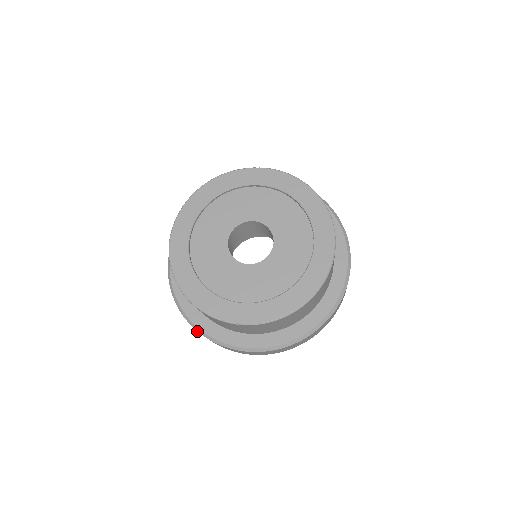
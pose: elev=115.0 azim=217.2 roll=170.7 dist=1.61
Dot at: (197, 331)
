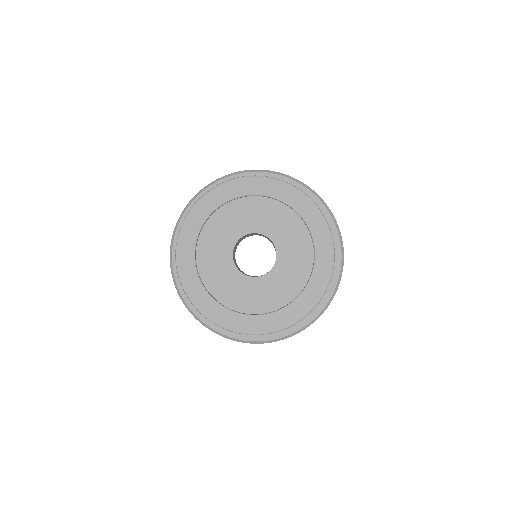
Dot at: occluded
